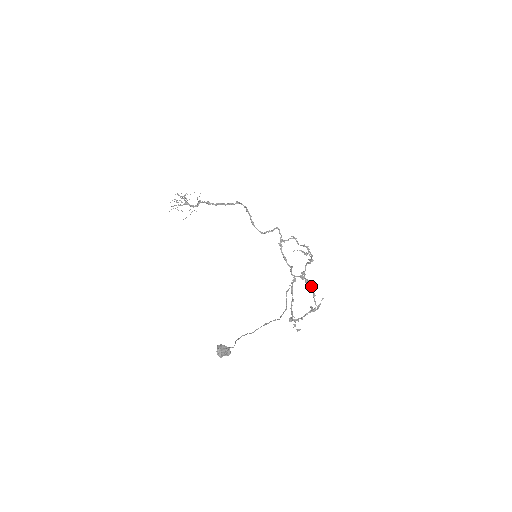
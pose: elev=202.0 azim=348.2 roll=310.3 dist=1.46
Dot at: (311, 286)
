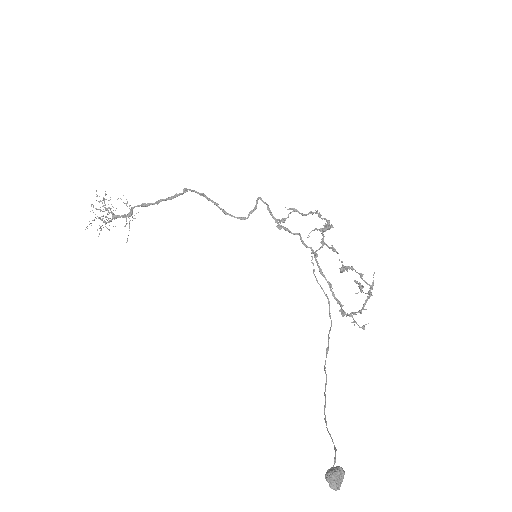
Dot at: occluded
